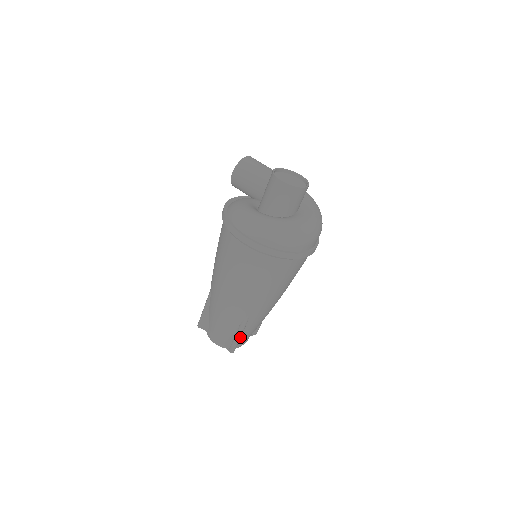
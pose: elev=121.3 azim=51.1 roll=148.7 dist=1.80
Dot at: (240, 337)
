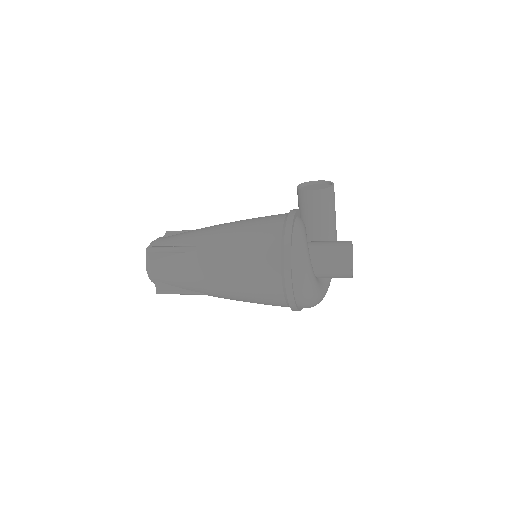
Dot at: (179, 293)
